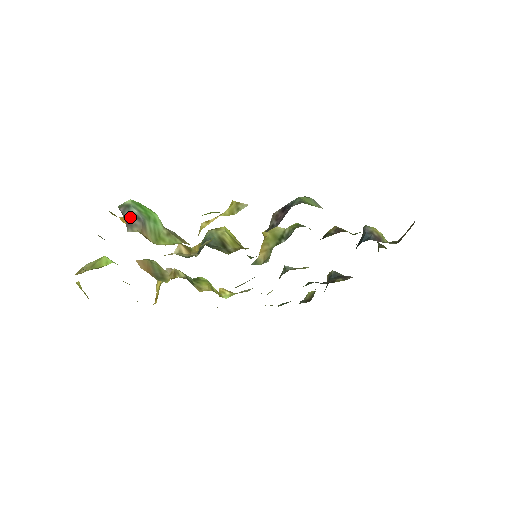
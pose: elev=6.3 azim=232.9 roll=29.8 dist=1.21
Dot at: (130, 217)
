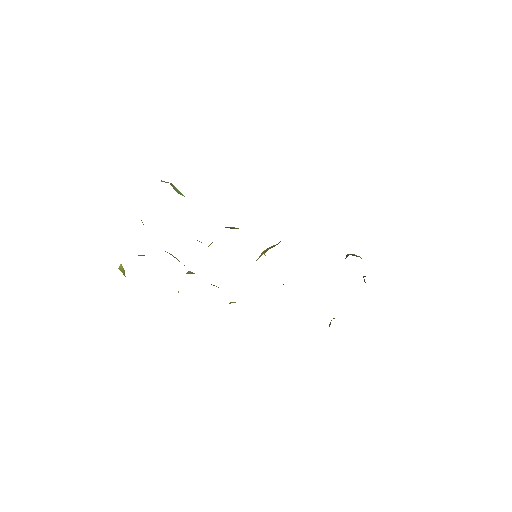
Dot at: occluded
